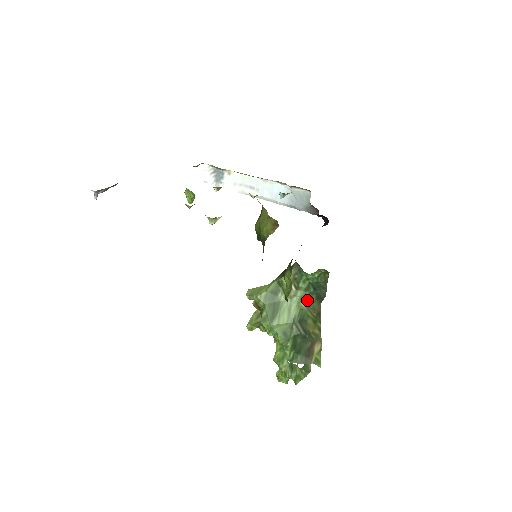
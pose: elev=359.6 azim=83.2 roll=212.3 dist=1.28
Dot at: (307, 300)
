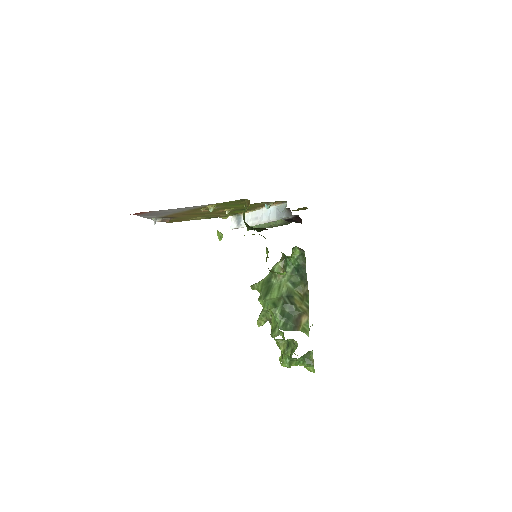
Dot at: (293, 281)
